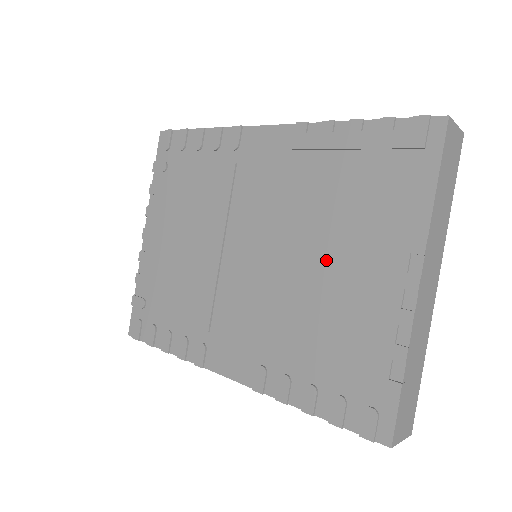
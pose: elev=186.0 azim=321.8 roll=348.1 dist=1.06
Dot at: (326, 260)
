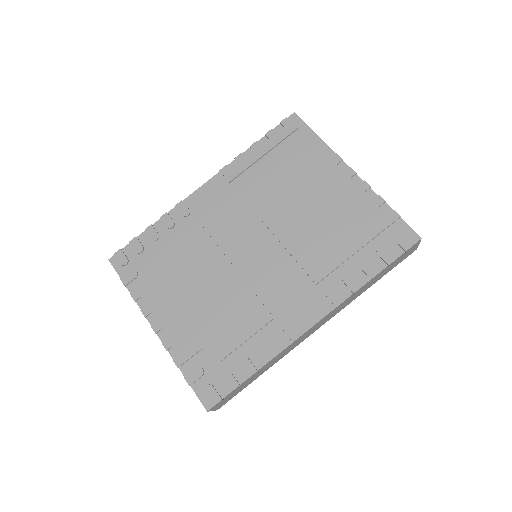
Dot at: (303, 205)
